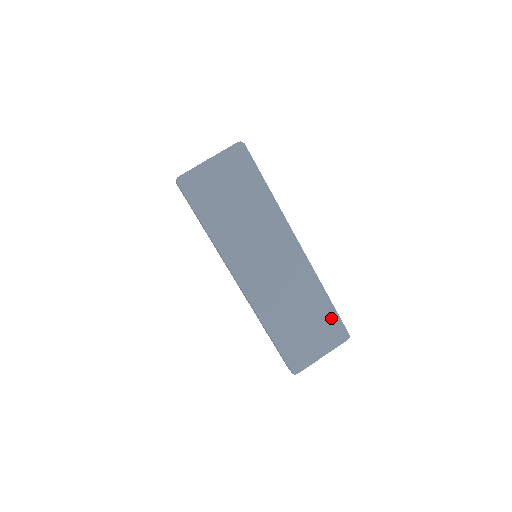
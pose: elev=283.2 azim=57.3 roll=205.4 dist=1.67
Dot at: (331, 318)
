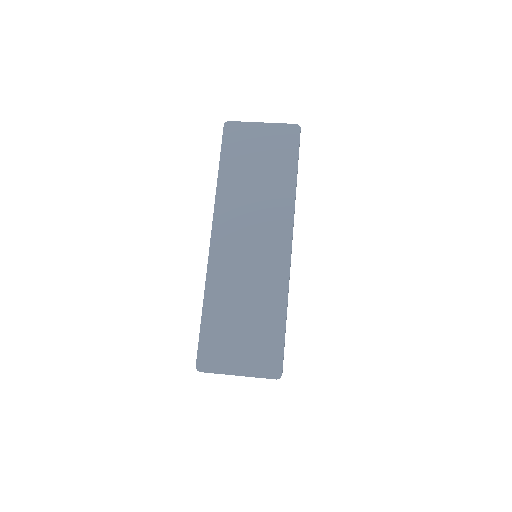
Dot at: (274, 340)
